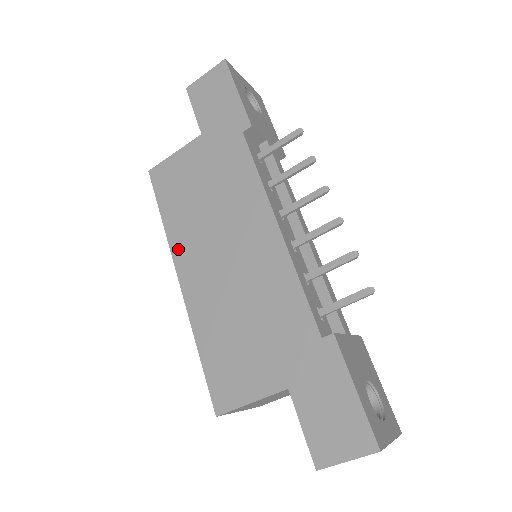
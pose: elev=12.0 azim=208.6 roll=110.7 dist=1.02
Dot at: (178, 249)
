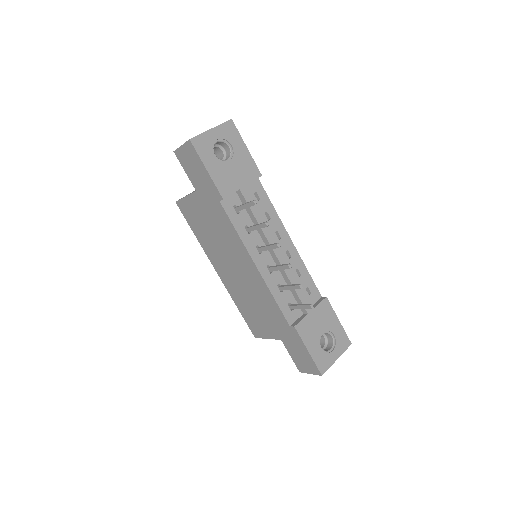
Dot at: (210, 256)
